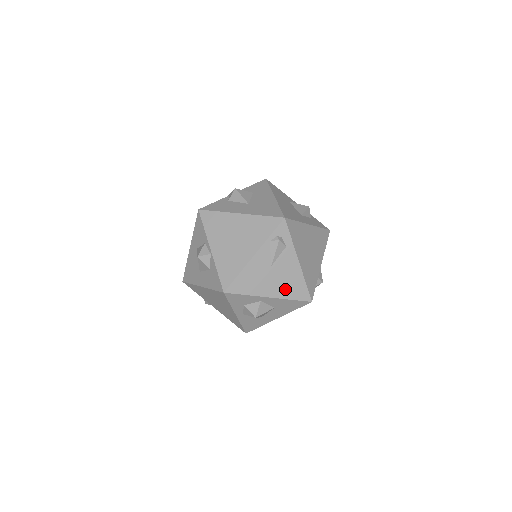
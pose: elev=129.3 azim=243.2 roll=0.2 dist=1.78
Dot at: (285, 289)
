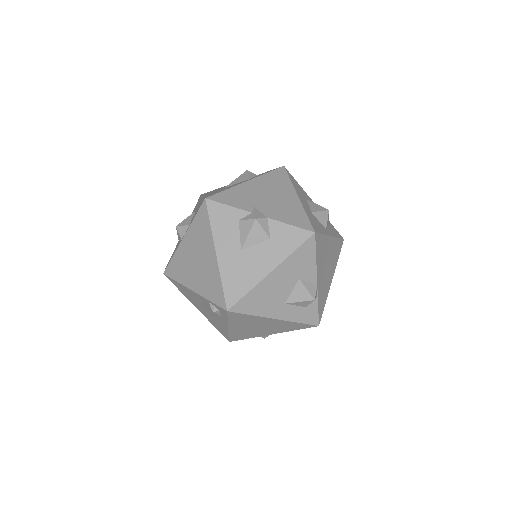
Dot at: (211, 320)
